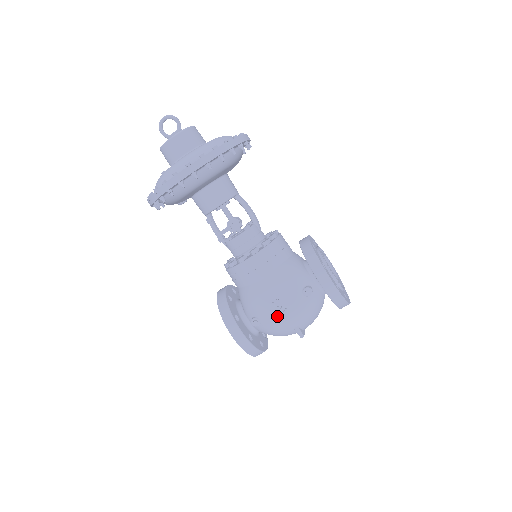
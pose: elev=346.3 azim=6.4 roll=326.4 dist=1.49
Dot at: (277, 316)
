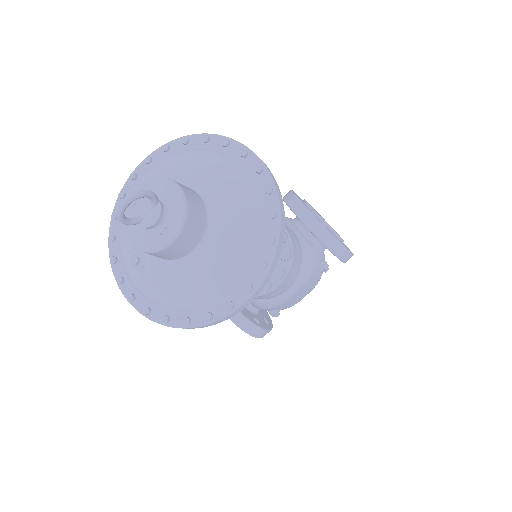
Dot at: (299, 301)
